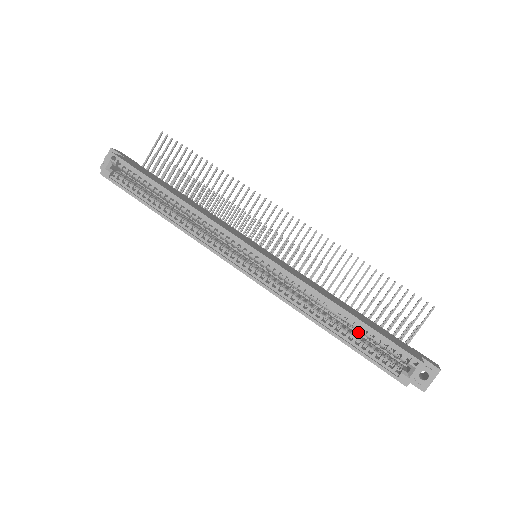
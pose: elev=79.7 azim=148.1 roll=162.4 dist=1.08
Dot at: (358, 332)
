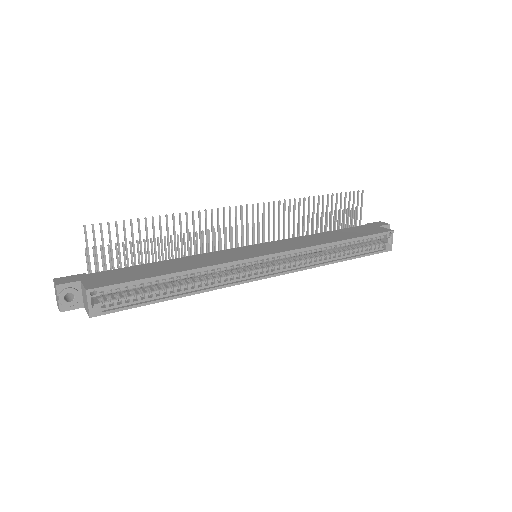
Dot at: occluded
